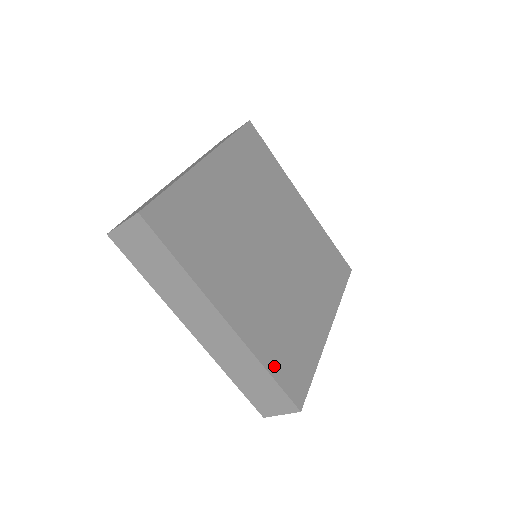
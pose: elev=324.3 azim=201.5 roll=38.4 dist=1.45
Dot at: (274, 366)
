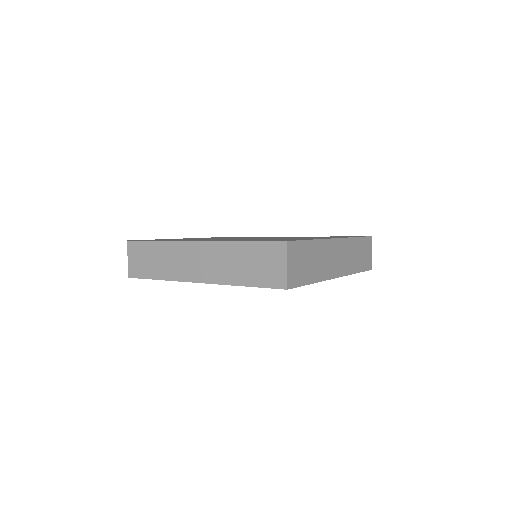
Dot at: occluded
